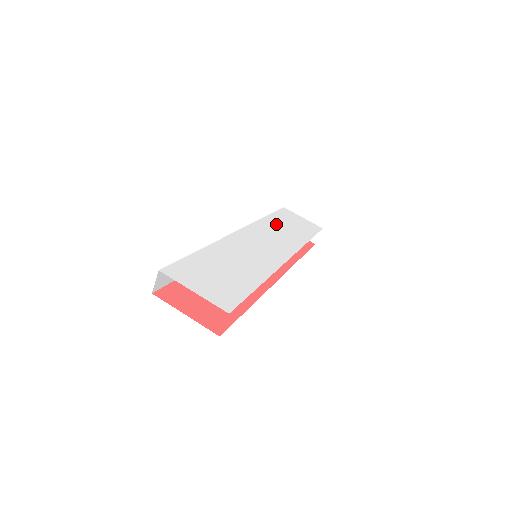
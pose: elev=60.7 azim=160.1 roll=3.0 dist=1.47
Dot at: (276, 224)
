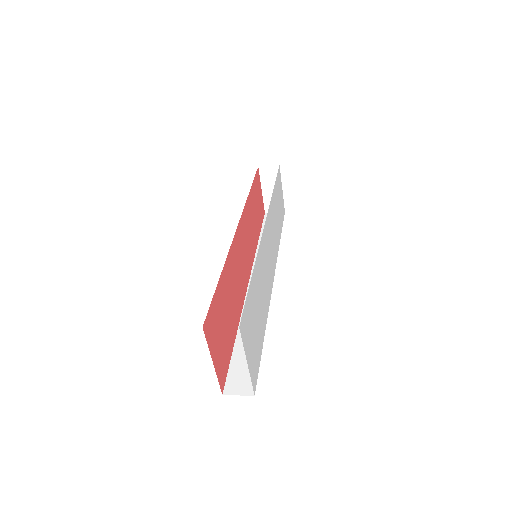
Dot at: occluded
